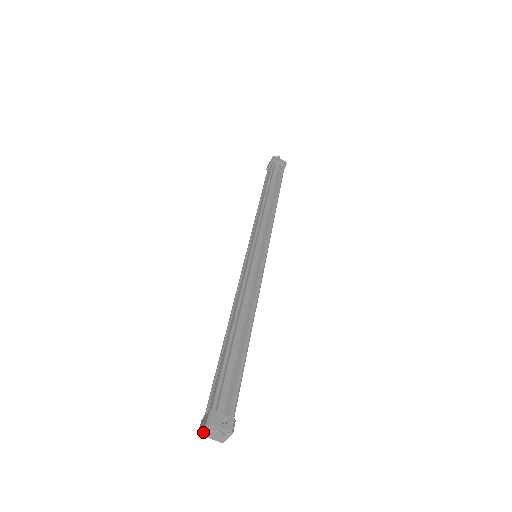
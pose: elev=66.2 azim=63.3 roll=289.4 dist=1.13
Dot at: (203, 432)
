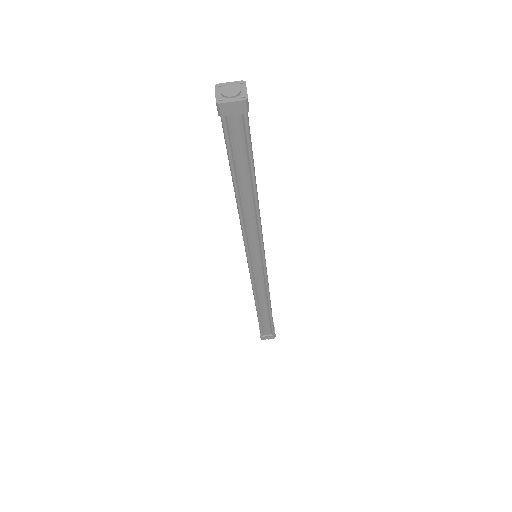
Dot at: (223, 86)
